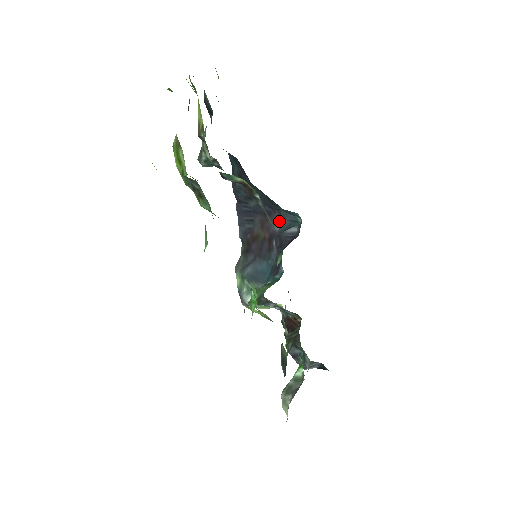
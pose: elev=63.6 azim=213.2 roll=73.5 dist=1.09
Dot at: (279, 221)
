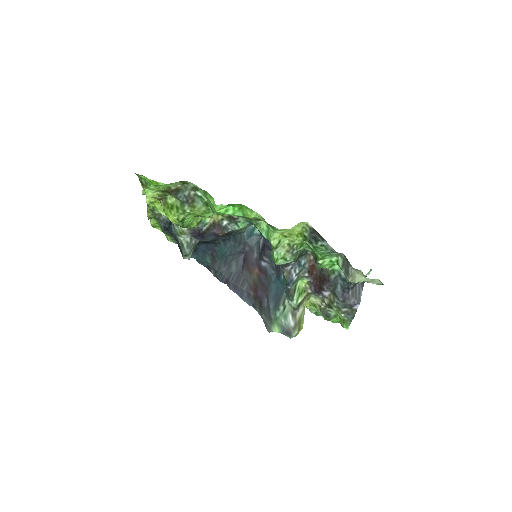
Dot at: (252, 251)
